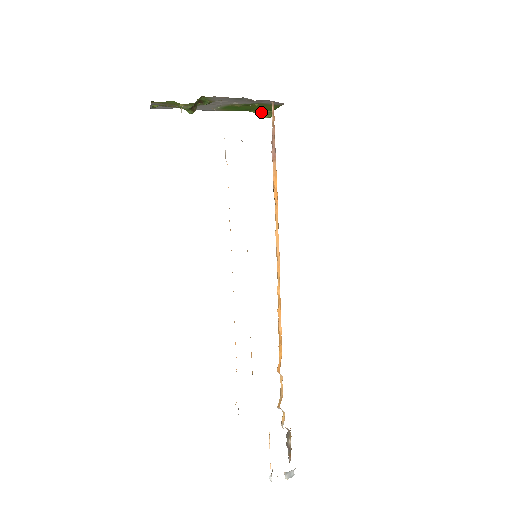
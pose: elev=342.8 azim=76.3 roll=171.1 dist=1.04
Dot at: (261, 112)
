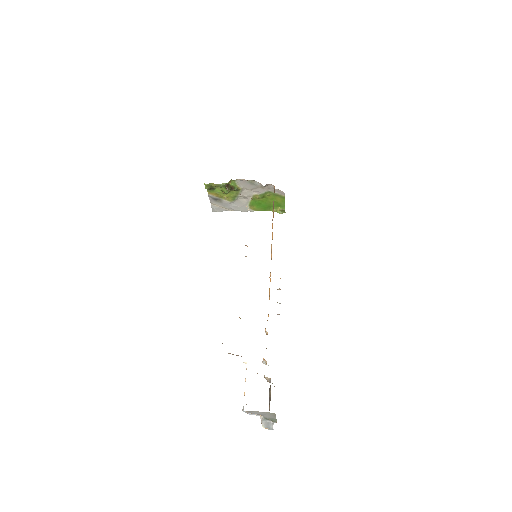
Dot at: (277, 210)
